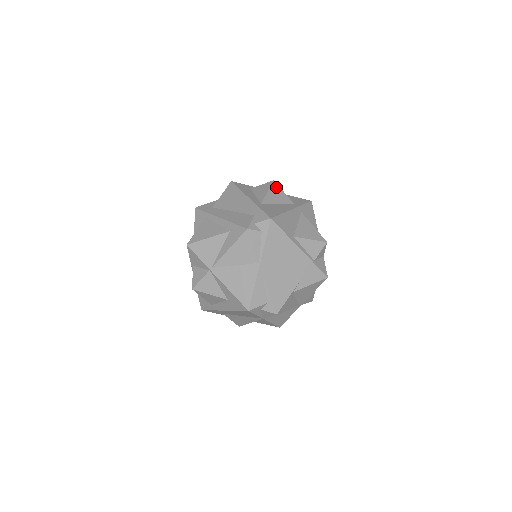
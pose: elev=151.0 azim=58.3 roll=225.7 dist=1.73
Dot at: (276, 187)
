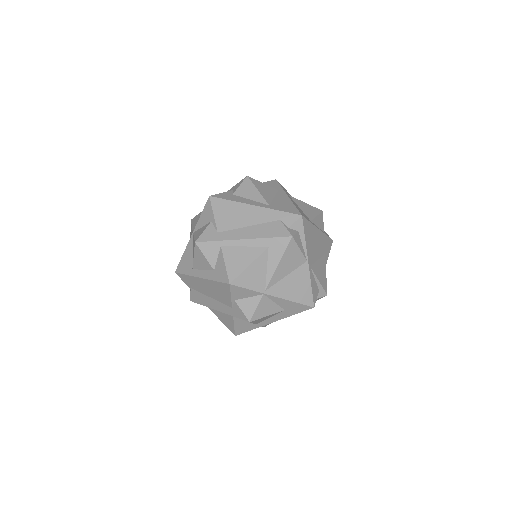
Dot at: (255, 182)
